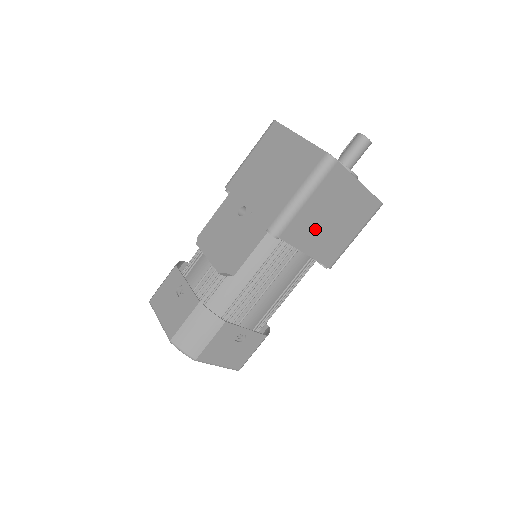
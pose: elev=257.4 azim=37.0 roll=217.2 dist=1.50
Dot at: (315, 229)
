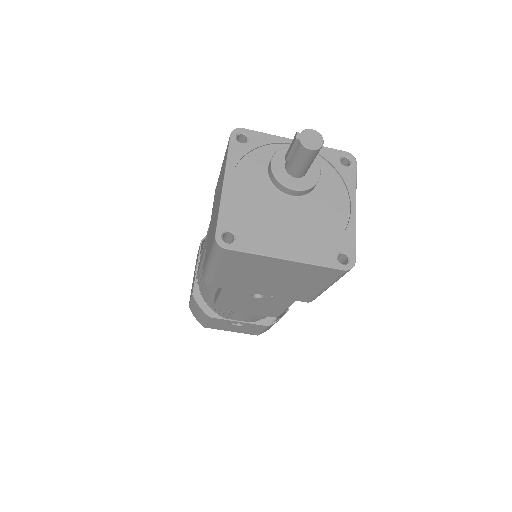
Dot at: occluded
